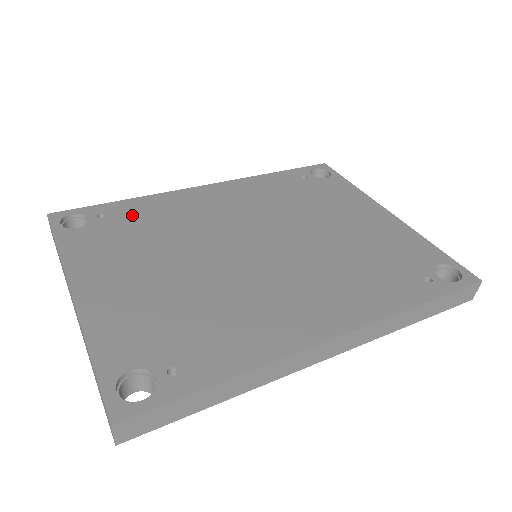
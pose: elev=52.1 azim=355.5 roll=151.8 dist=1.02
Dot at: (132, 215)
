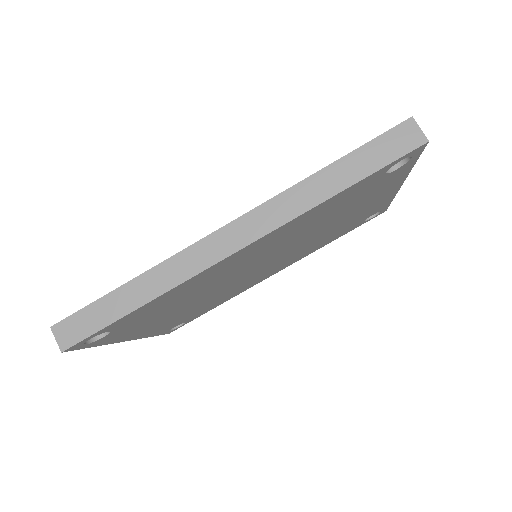
Dot at: occluded
